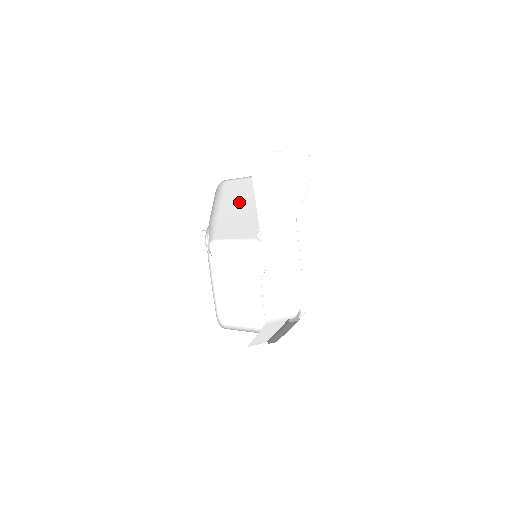
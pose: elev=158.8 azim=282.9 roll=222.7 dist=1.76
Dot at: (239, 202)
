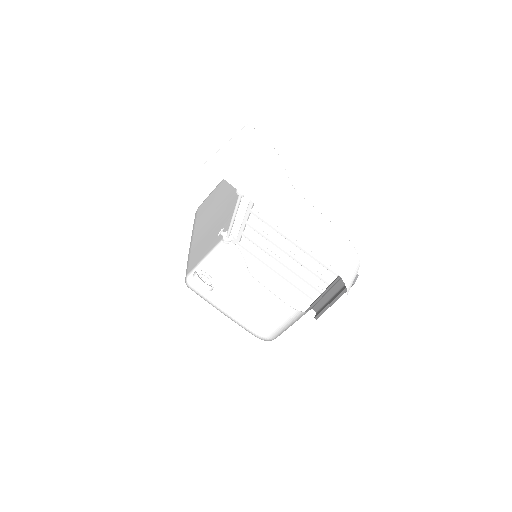
Dot at: (206, 221)
